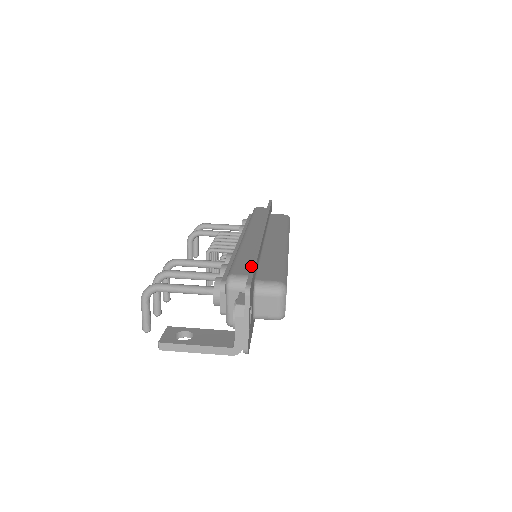
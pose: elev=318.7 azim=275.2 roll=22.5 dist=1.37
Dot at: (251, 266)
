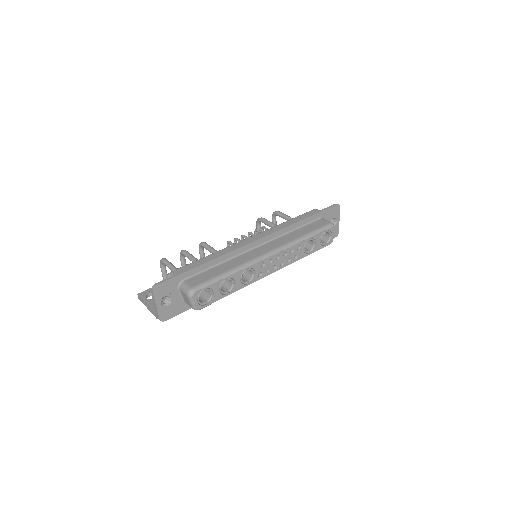
Dot at: (183, 271)
